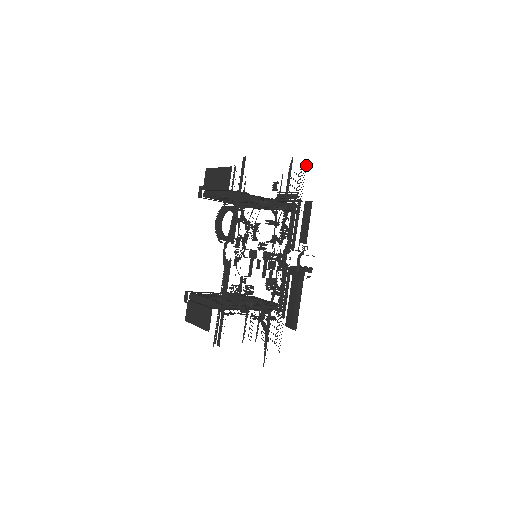
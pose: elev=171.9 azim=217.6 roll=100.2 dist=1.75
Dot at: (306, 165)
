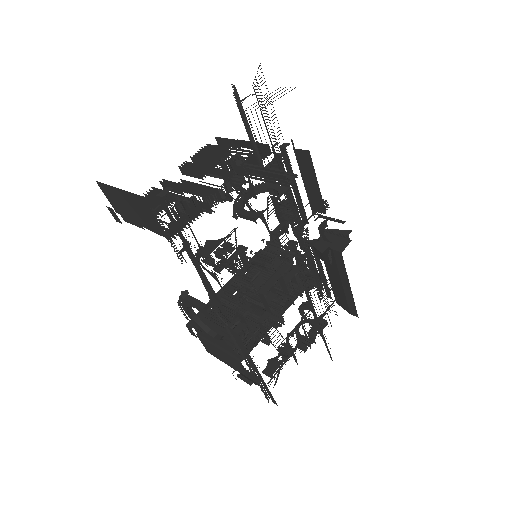
Dot at: occluded
